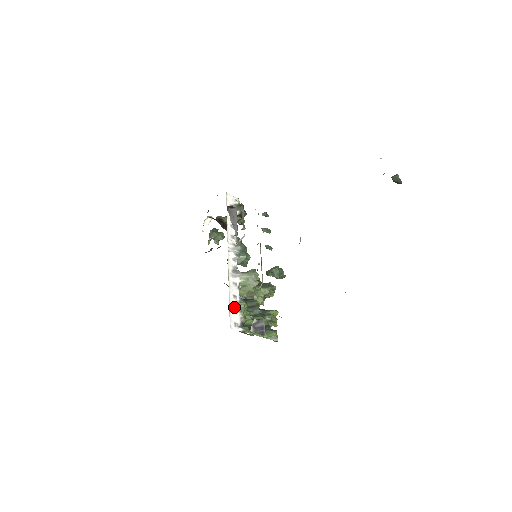
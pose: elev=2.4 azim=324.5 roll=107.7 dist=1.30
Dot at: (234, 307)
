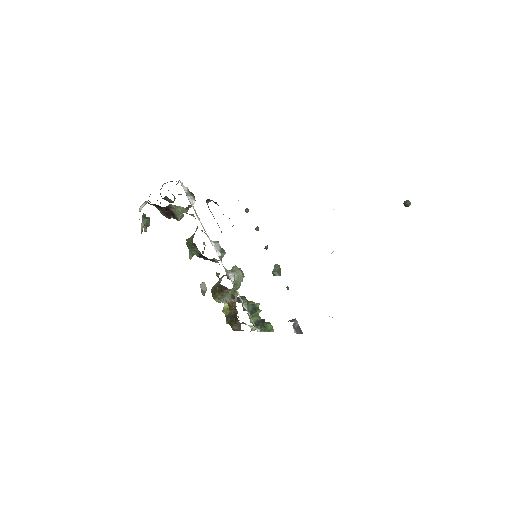
Dot at: (246, 309)
